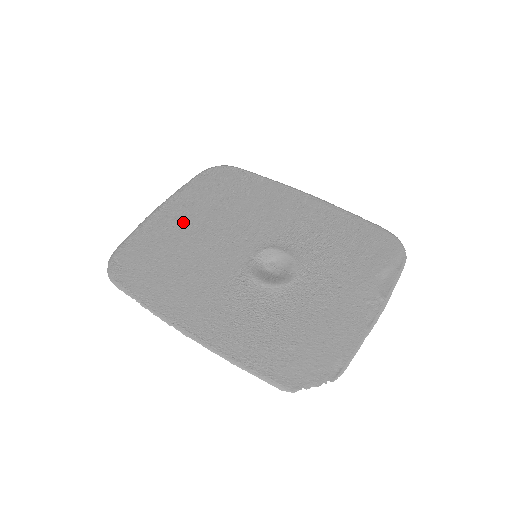
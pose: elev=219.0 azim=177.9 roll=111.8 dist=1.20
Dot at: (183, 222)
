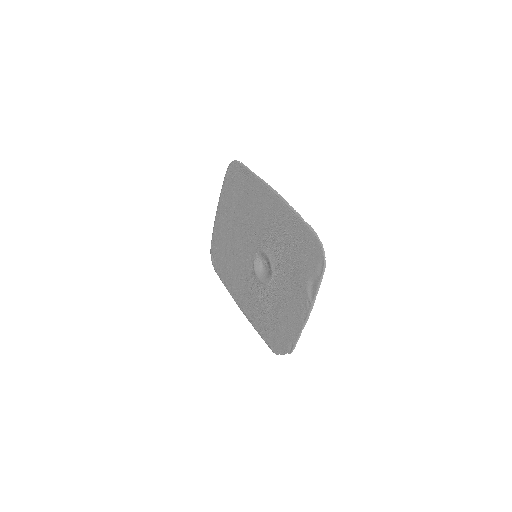
Dot at: (227, 224)
